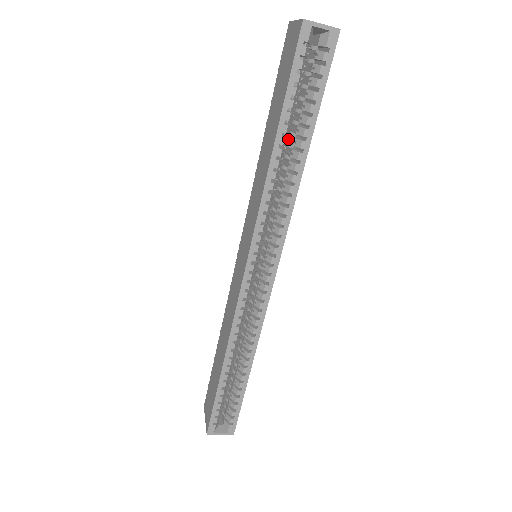
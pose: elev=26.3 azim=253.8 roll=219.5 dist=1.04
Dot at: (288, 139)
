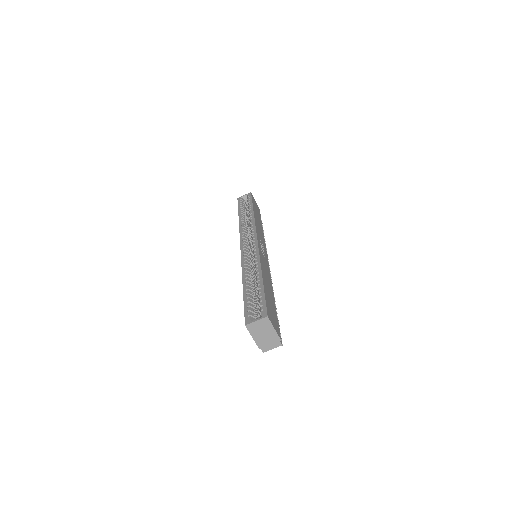
Dot at: occluded
